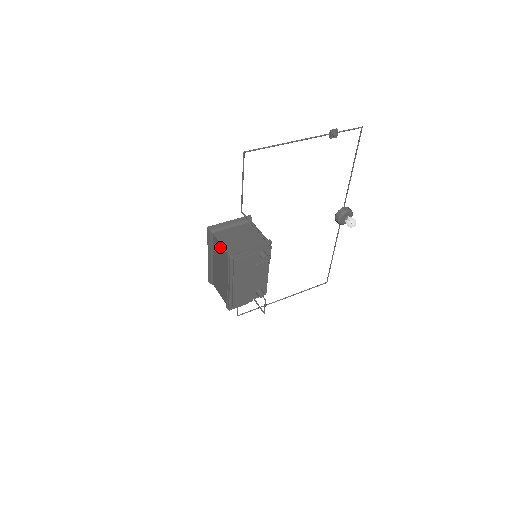
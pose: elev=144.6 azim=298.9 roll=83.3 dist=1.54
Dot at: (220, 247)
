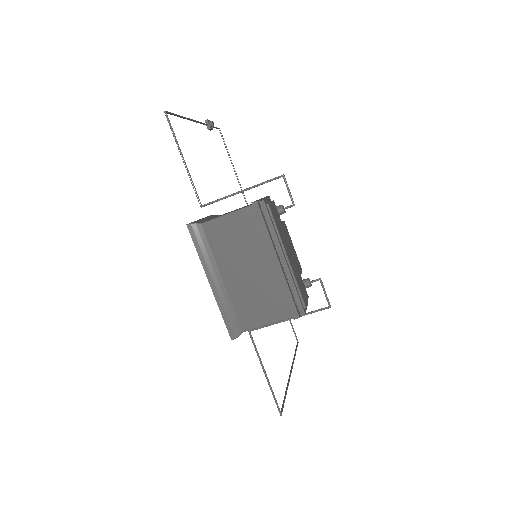
Dot at: (230, 221)
